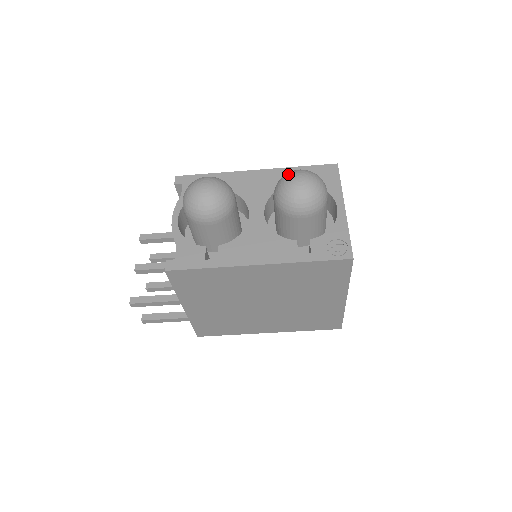
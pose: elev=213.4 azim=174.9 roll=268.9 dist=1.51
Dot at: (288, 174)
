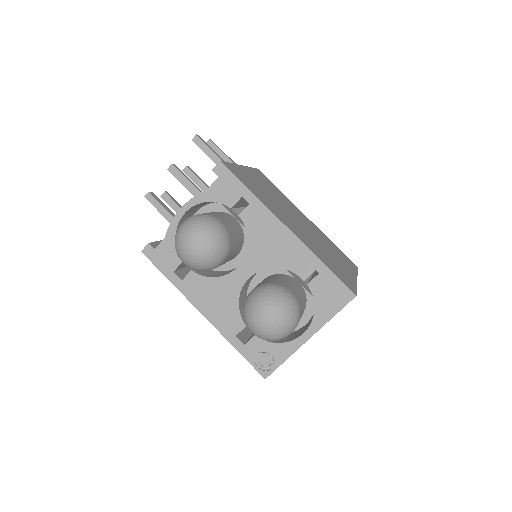
Dot at: (266, 301)
